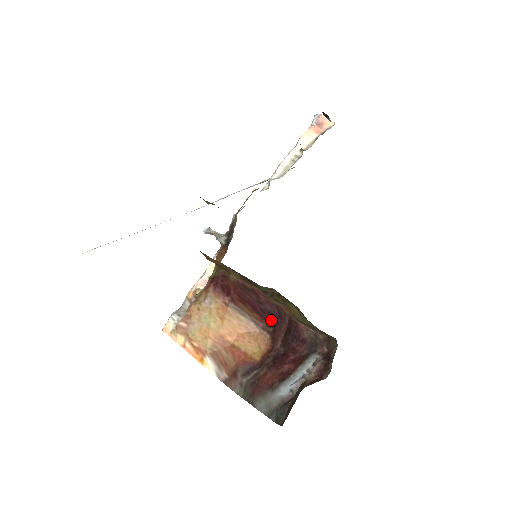
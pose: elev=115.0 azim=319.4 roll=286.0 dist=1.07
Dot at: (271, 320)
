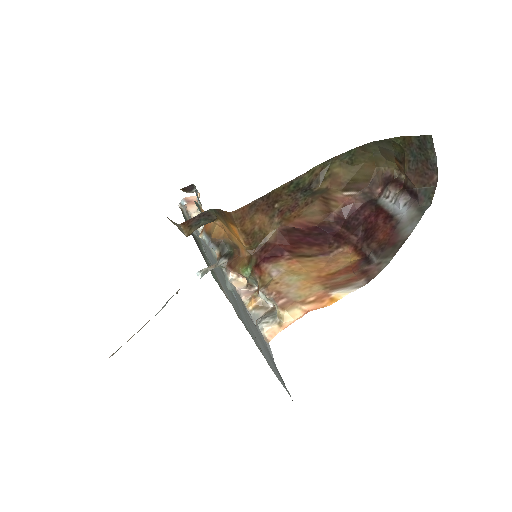
Dot at: (327, 240)
